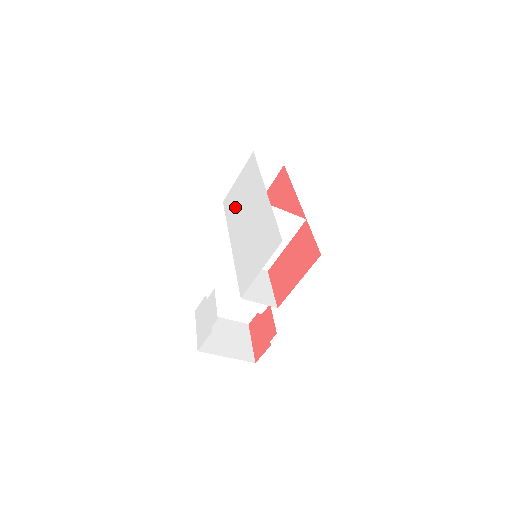
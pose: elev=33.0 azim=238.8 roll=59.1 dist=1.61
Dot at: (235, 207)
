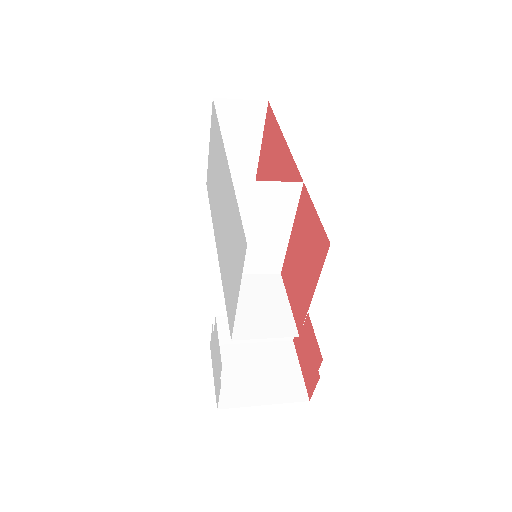
Dot at: (212, 190)
